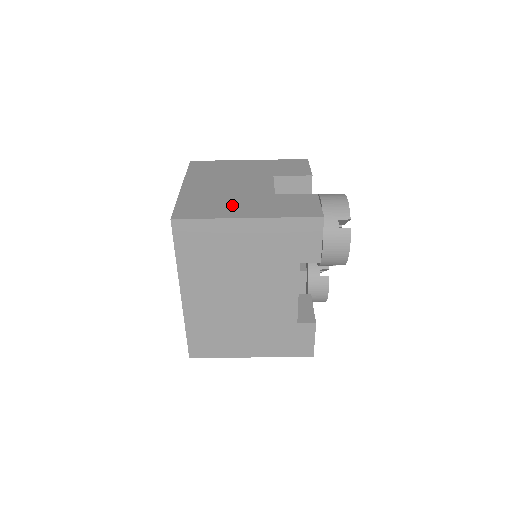
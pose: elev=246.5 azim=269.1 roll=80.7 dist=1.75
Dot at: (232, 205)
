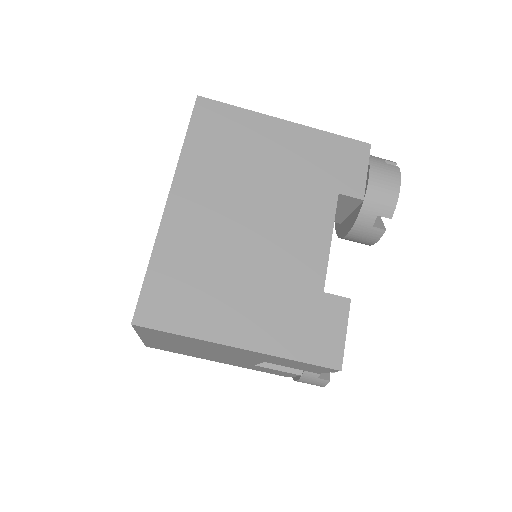
Dot at: occluded
